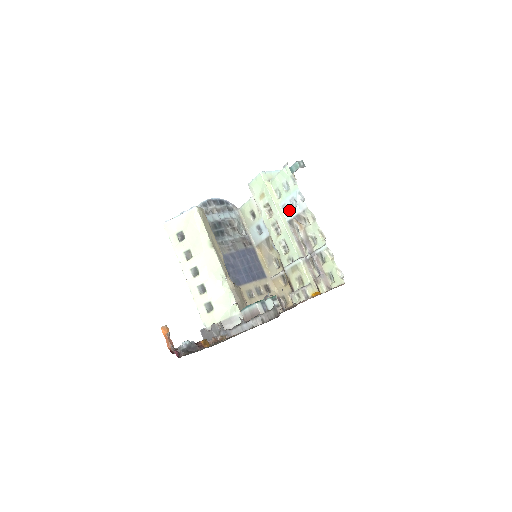
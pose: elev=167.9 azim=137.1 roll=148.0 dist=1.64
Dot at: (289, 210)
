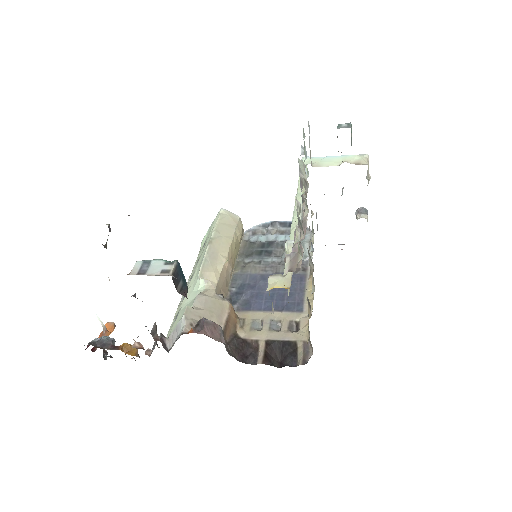
Dot at: occluded
